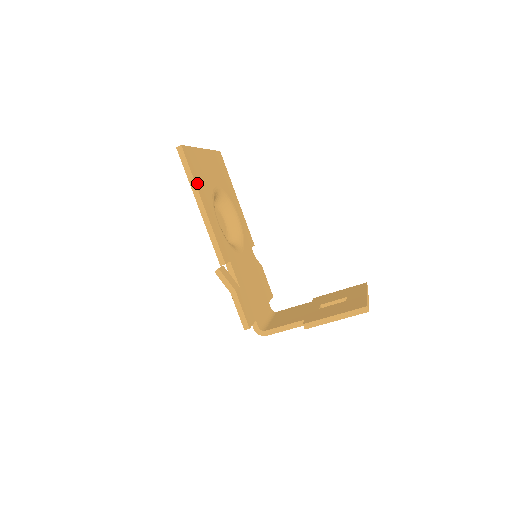
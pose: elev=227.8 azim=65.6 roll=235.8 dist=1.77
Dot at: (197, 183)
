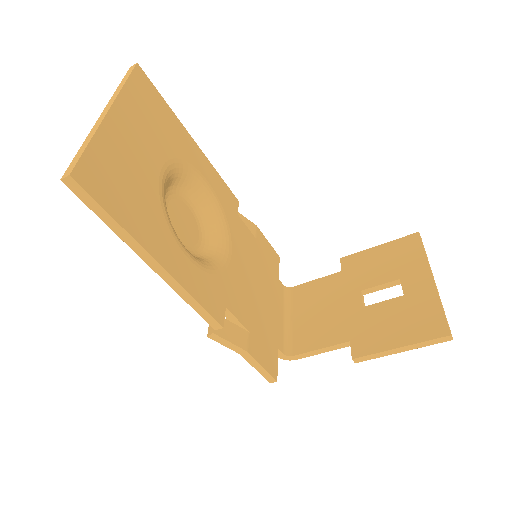
Dot at: (131, 227)
